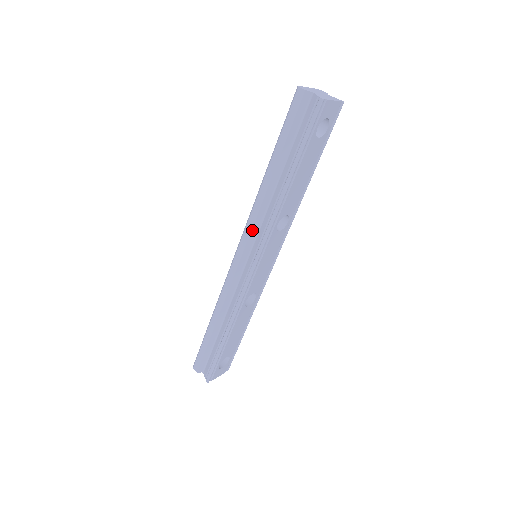
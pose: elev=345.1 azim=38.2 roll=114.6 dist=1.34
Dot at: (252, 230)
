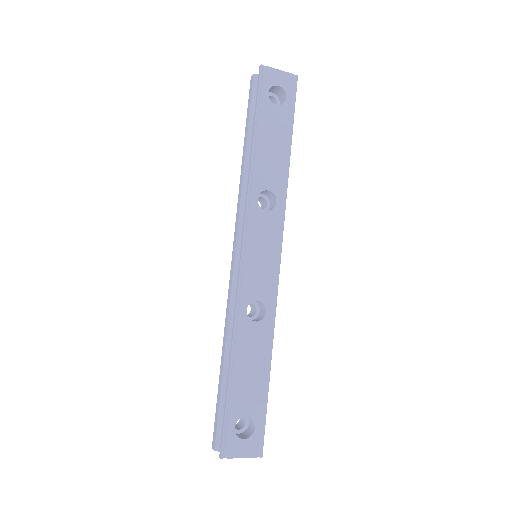
Dot at: (239, 218)
